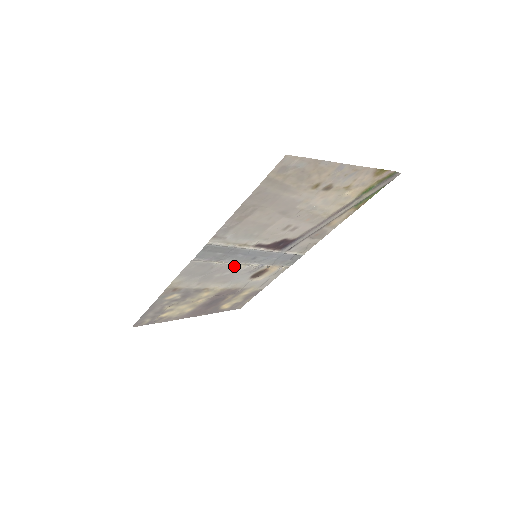
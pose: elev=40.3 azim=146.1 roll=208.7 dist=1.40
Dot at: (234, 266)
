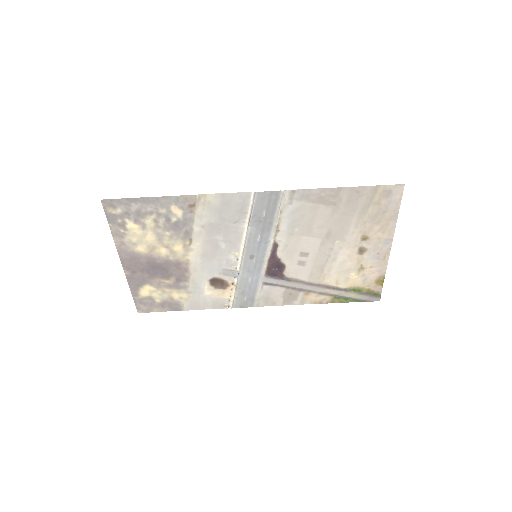
Dot at: (237, 245)
